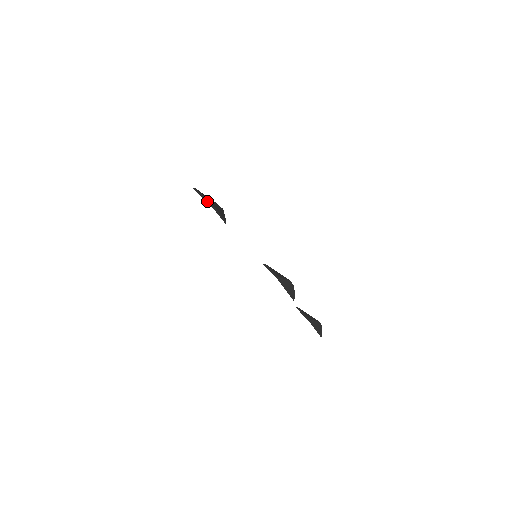
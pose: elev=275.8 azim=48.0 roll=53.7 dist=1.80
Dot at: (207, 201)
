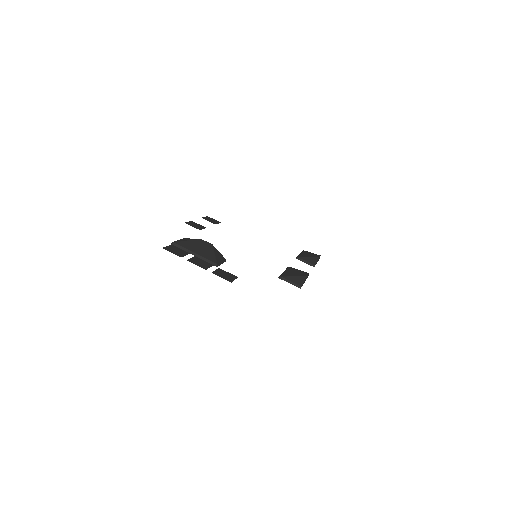
Dot at: (202, 258)
